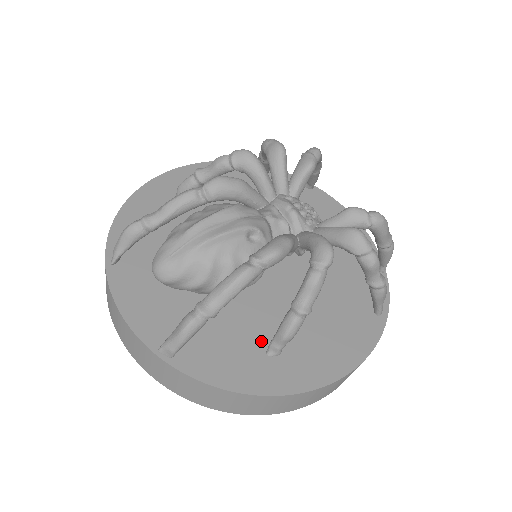
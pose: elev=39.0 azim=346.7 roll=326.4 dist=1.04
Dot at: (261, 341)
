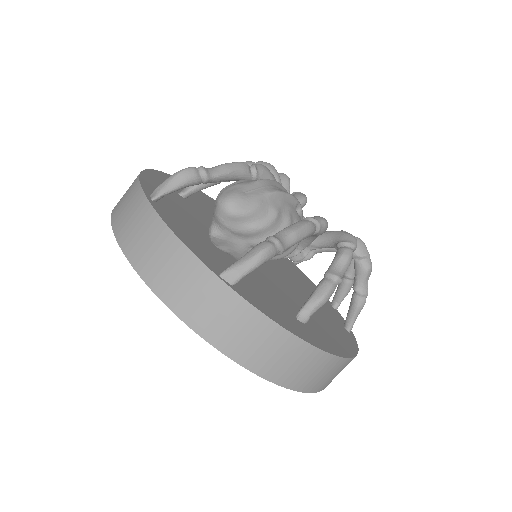
Dot at: (288, 309)
